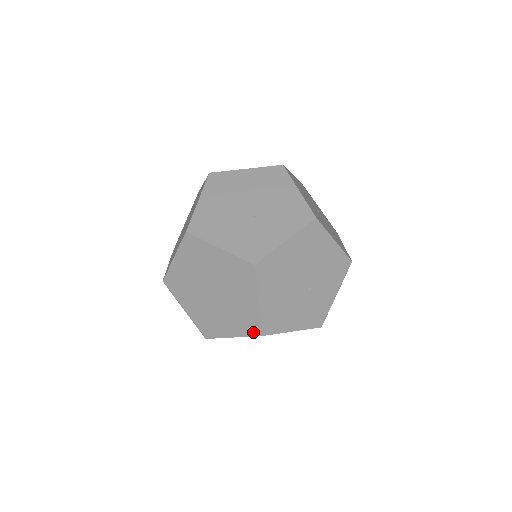
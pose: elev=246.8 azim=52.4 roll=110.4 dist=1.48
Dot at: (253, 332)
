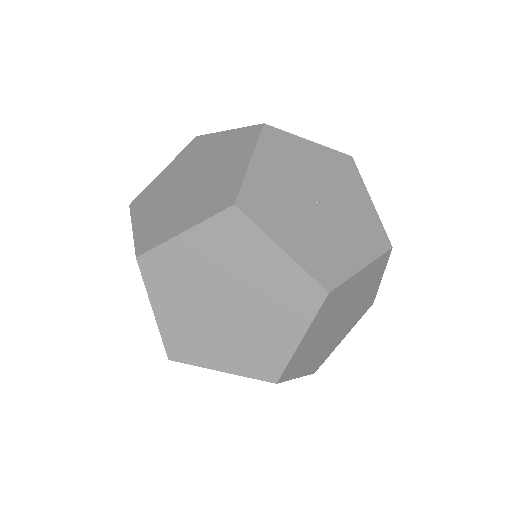
Dot at: occluded
